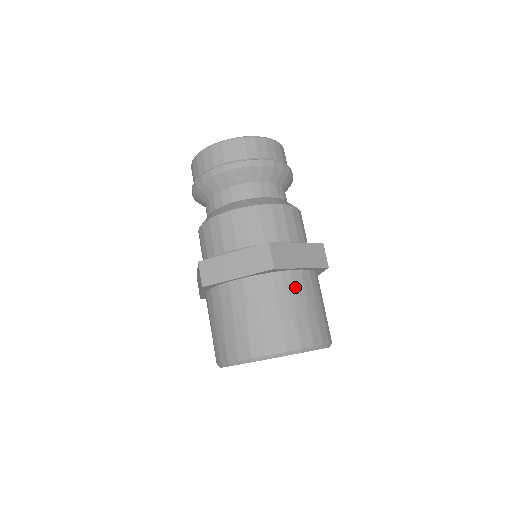
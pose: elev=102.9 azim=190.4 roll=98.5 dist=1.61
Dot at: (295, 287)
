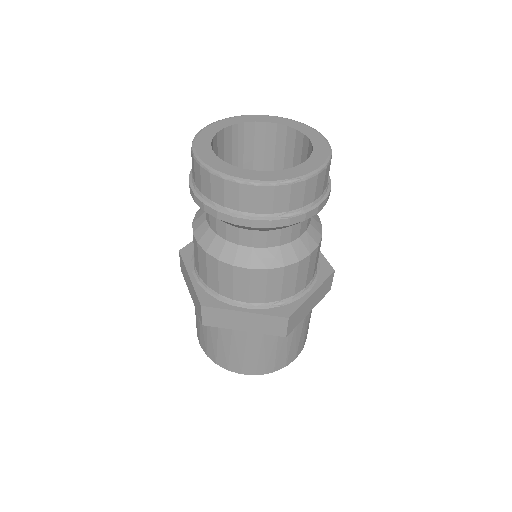
Dot at: (297, 328)
